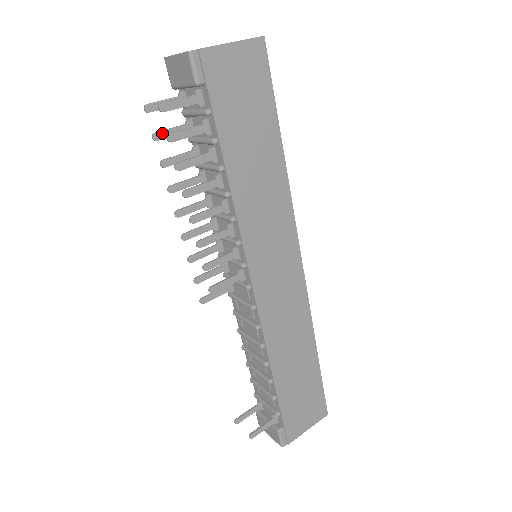
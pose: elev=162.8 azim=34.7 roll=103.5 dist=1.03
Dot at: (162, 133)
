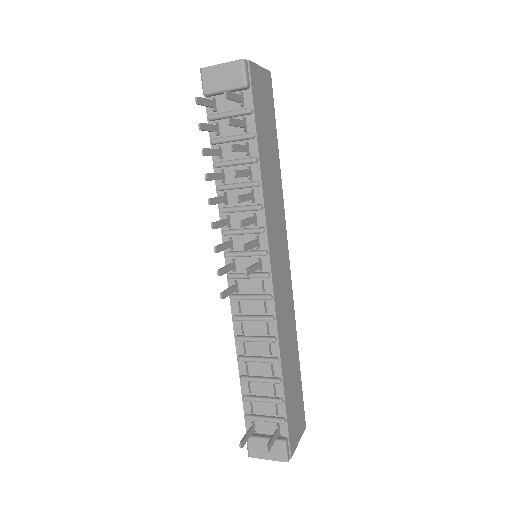
Dot at: (204, 125)
